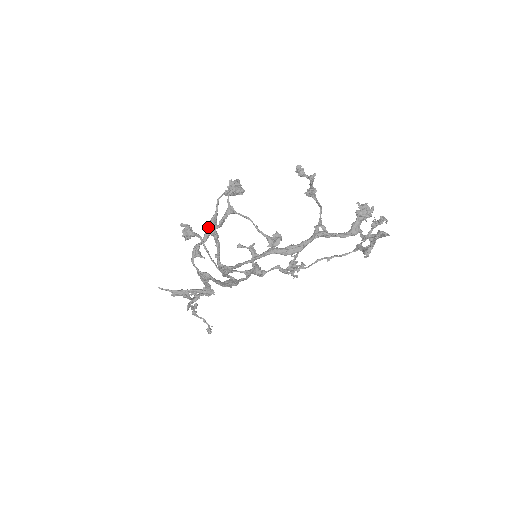
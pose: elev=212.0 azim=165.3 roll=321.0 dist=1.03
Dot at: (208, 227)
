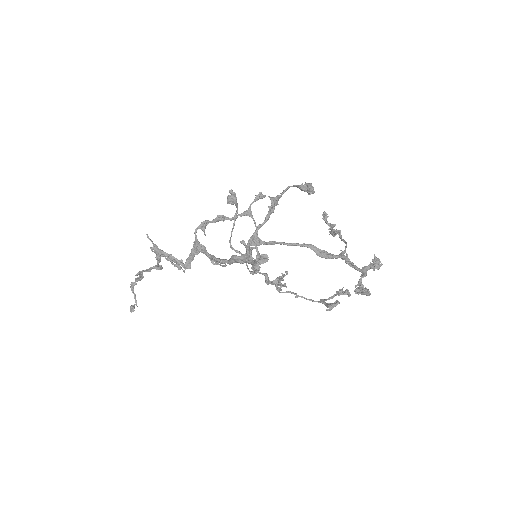
Dot at: (273, 199)
